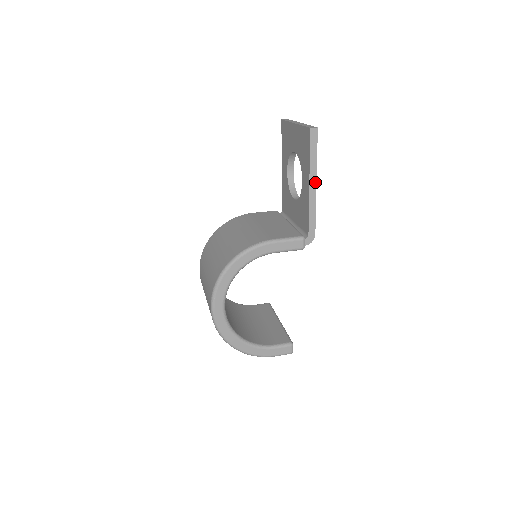
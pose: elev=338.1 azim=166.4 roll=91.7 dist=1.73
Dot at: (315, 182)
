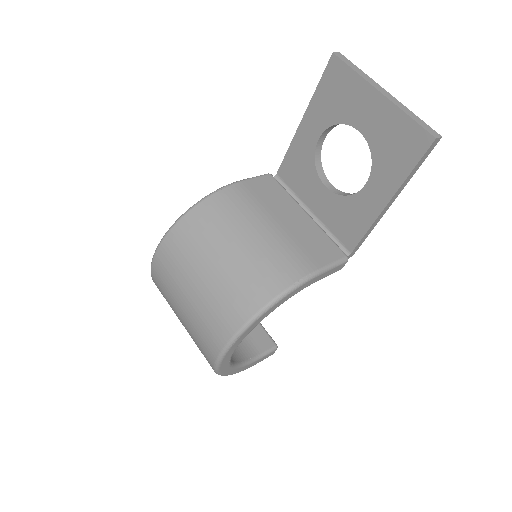
Dot at: (394, 199)
